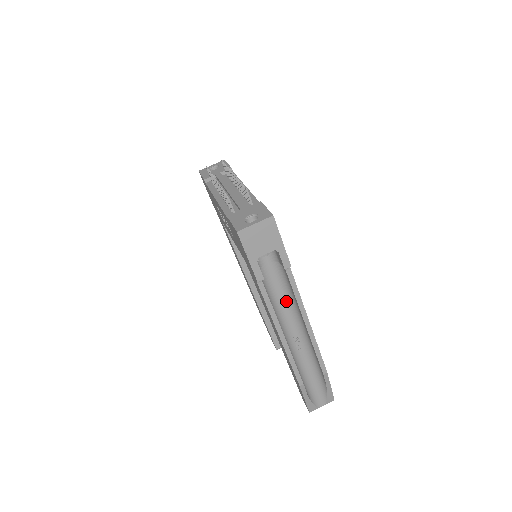
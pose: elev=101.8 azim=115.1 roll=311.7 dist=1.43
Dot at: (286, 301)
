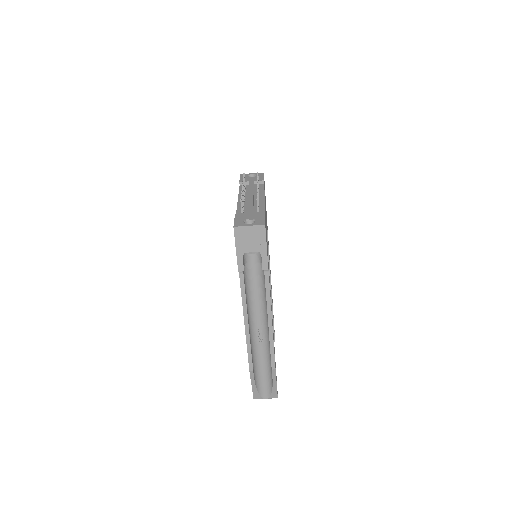
Dot at: (260, 297)
